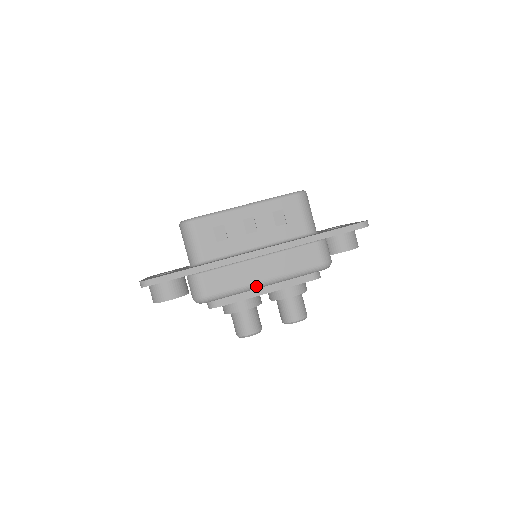
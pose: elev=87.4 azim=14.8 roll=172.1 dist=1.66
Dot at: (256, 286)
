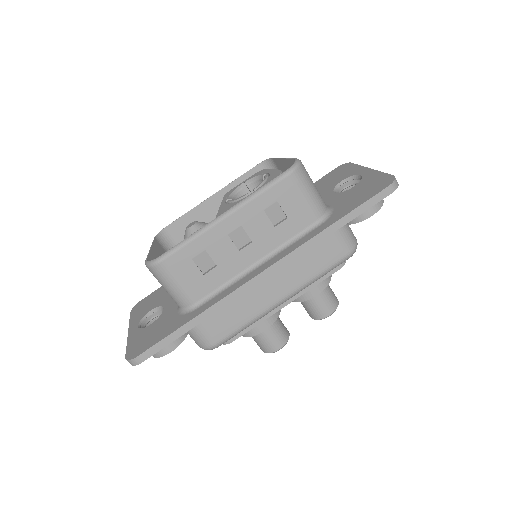
Dot at: (272, 309)
